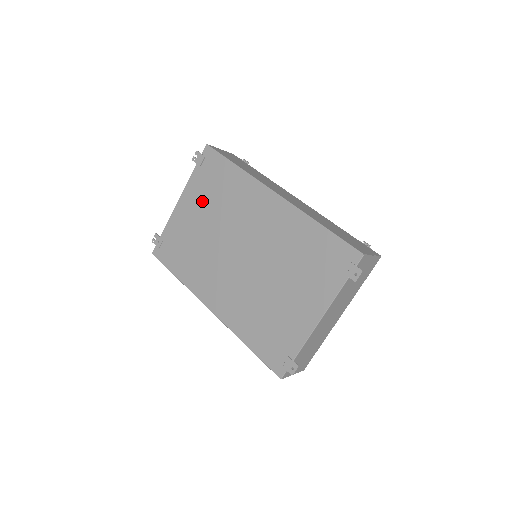
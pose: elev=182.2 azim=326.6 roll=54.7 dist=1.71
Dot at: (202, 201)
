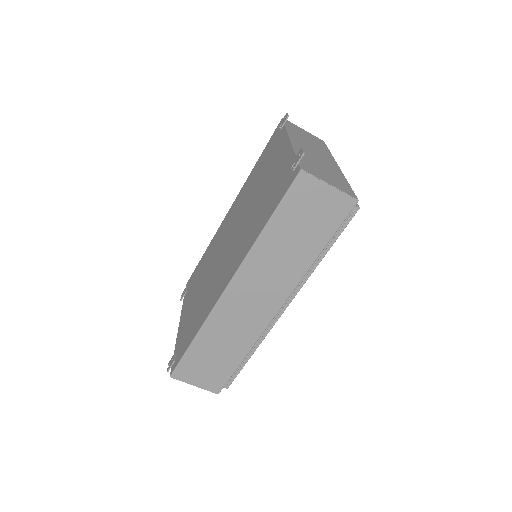
Dot at: (193, 292)
